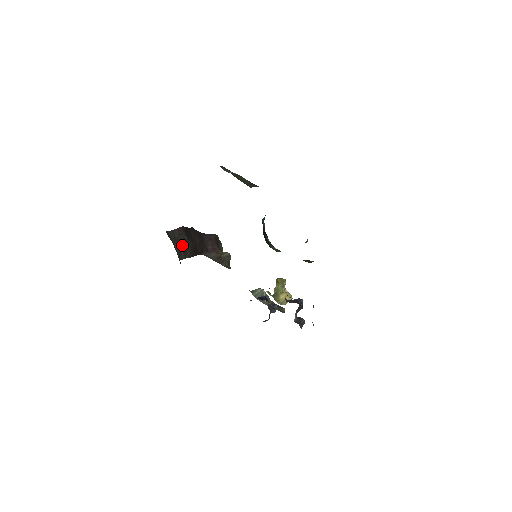
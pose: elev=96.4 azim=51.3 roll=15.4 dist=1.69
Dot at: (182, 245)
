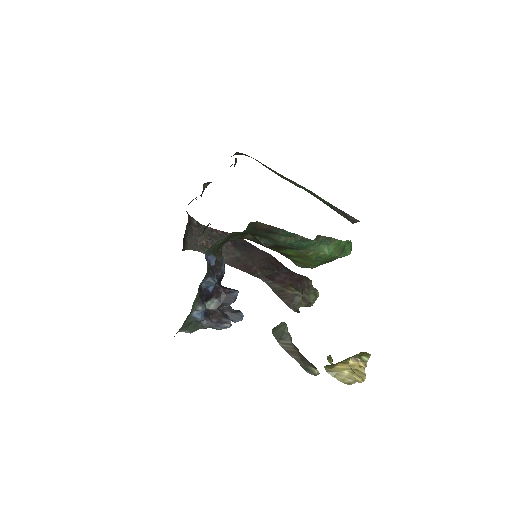
Dot at: occluded
